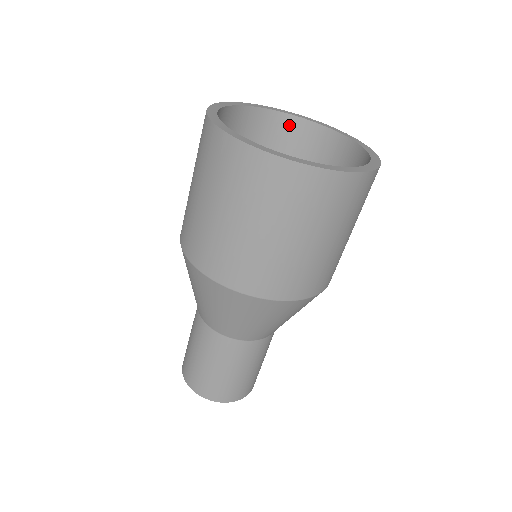
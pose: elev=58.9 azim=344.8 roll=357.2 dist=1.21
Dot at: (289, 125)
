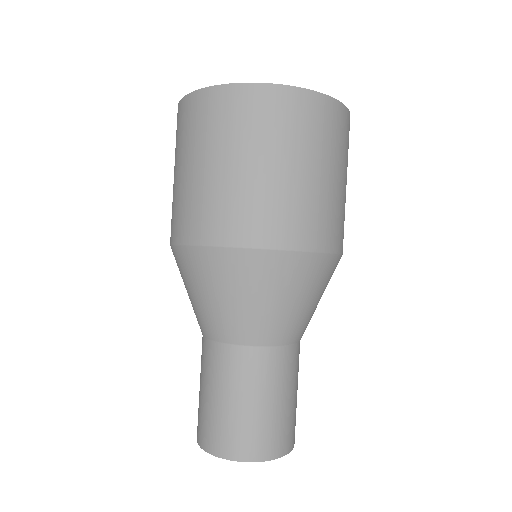
Dot at: occluded
